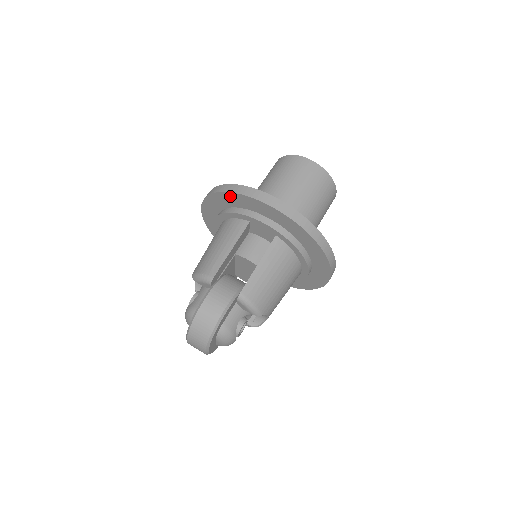
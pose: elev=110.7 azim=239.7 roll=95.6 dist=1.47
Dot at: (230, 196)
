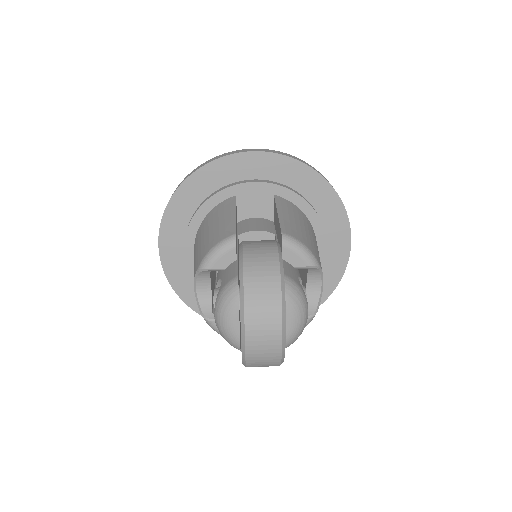
Dot at: (200, 177)
